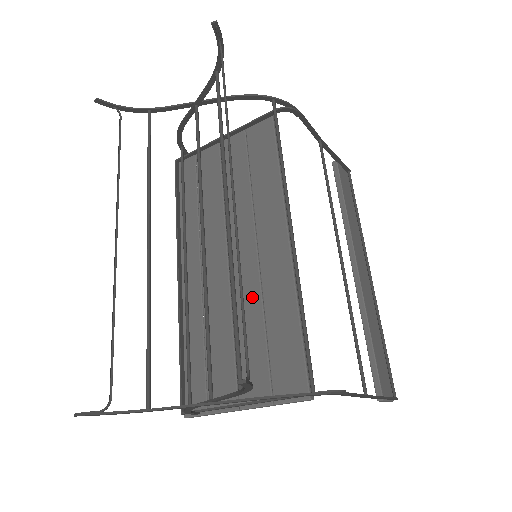
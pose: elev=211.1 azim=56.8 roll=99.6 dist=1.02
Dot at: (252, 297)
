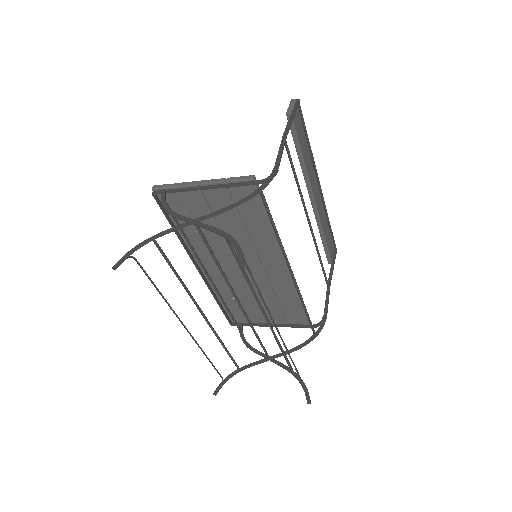
Dot at: (264, 288)
